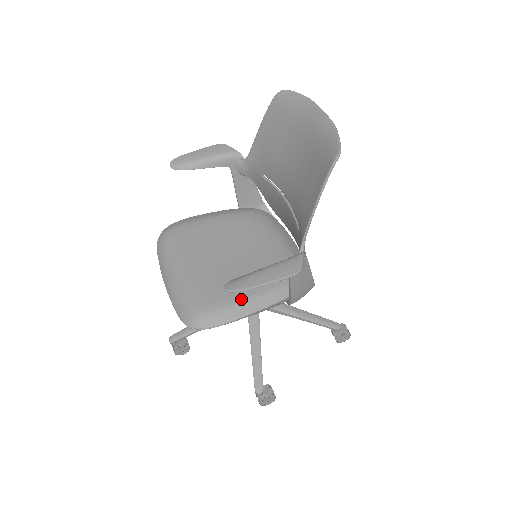
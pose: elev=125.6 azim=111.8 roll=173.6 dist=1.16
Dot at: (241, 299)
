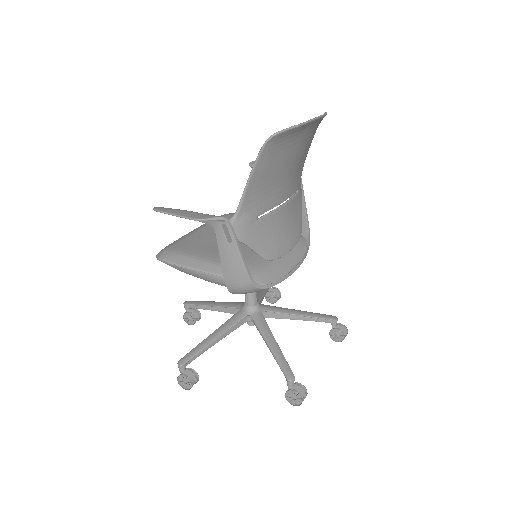
Dot at: (195, 256)
